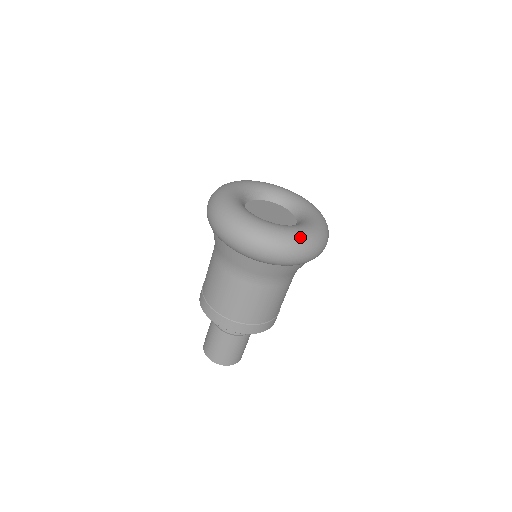
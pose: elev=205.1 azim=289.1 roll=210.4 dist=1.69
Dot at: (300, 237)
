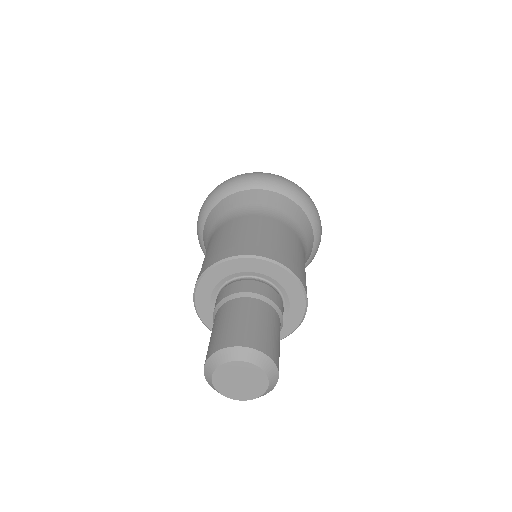
Dot at: occluded
